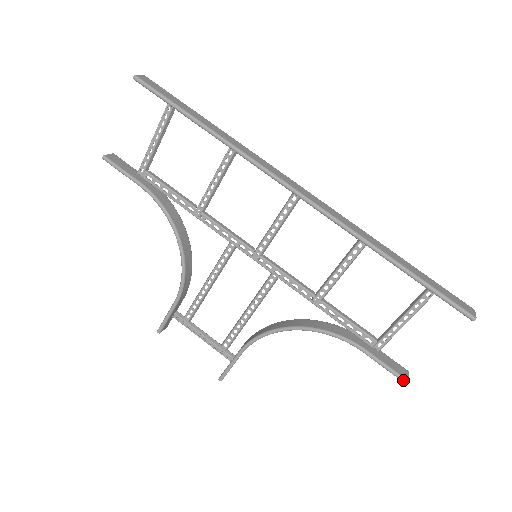
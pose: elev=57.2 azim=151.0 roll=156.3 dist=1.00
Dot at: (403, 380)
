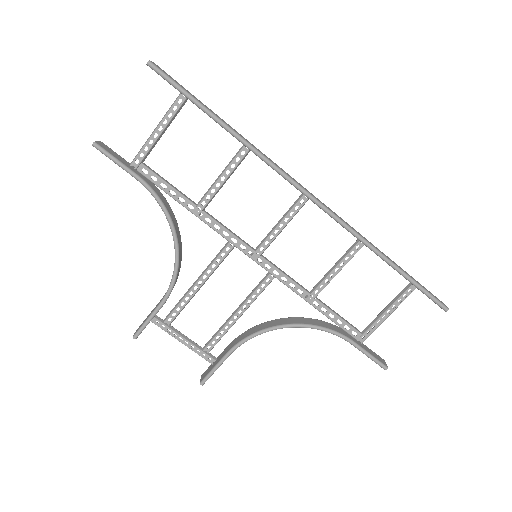
Dot at: (384, 367)
